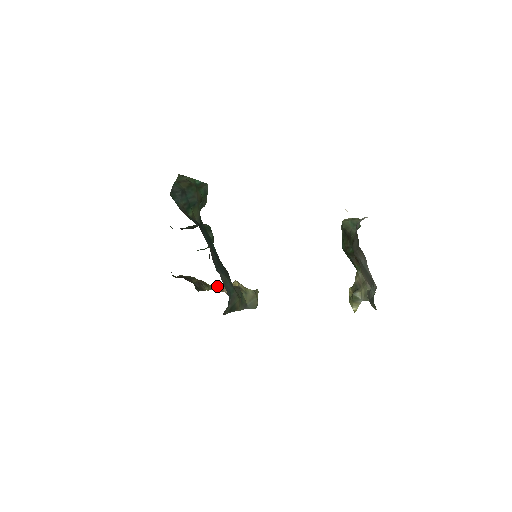
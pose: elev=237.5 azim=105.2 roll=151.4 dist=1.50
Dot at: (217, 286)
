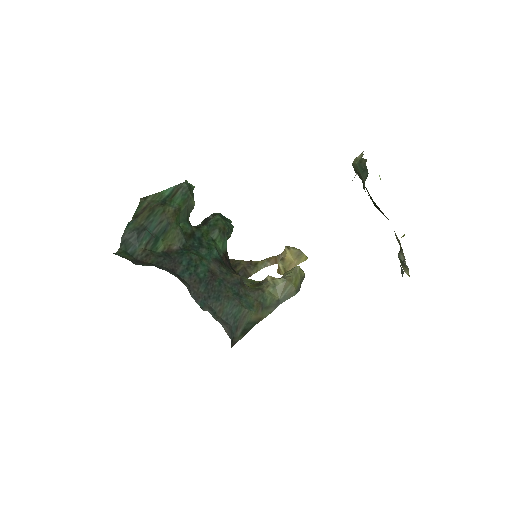
Dot at: (270, 258)
